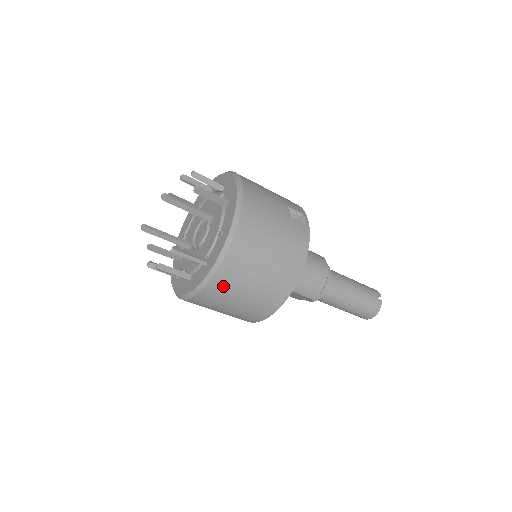
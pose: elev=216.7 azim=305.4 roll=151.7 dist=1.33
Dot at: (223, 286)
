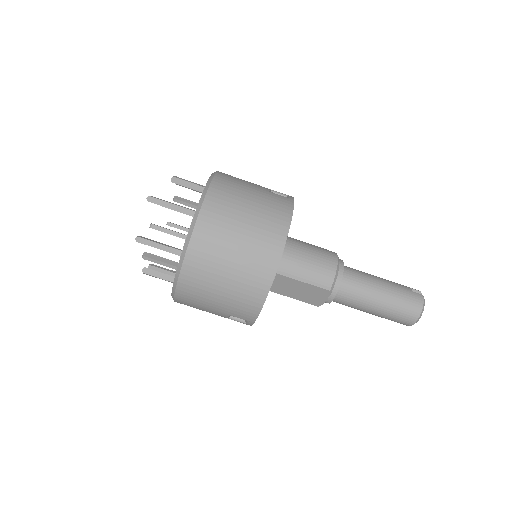
Dot at: (204, 251)
